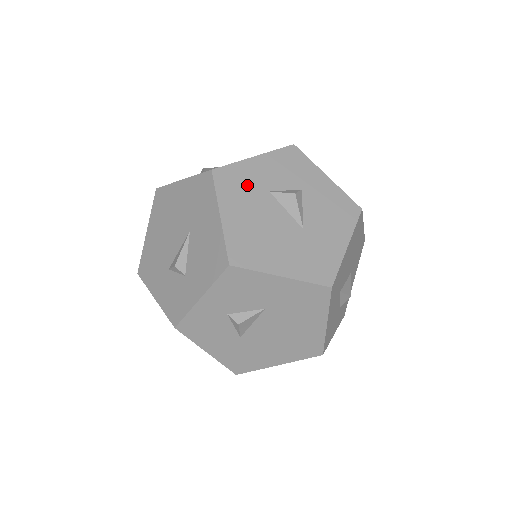
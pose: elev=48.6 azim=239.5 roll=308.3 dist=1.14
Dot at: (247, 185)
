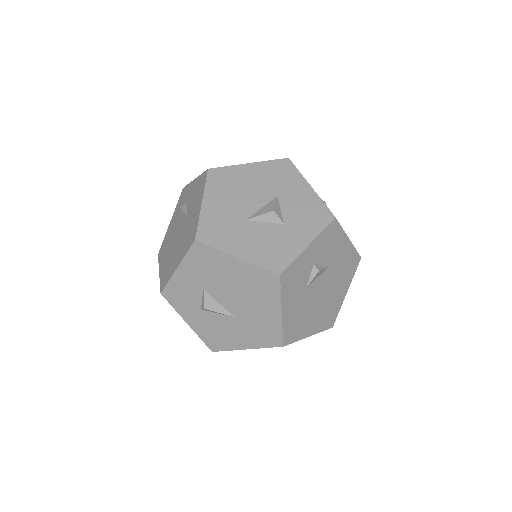
Dot at: occluded
